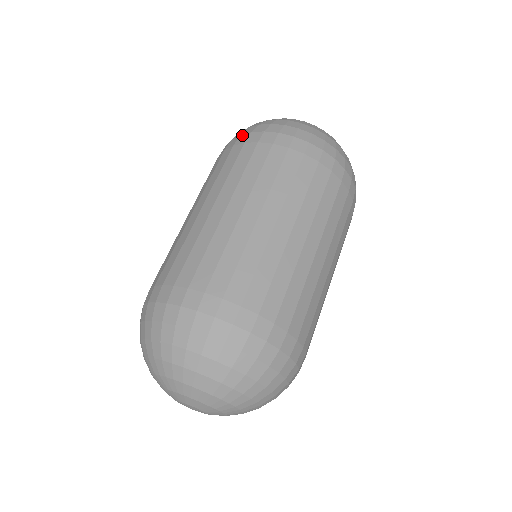
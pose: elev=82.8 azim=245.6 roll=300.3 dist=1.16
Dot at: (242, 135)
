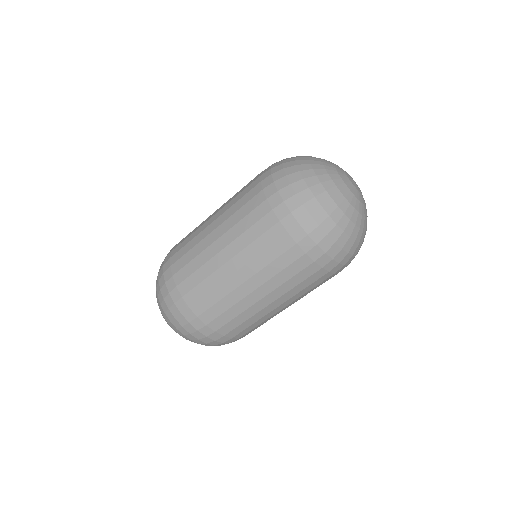
Dot at: (271, 177)
